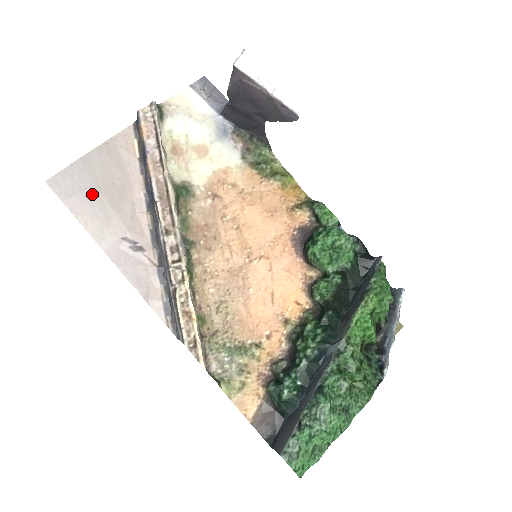
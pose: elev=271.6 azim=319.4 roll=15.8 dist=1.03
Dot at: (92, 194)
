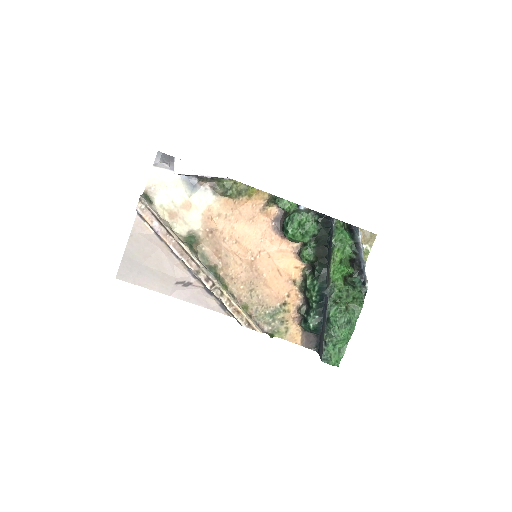
Dot at: (144, 270)
